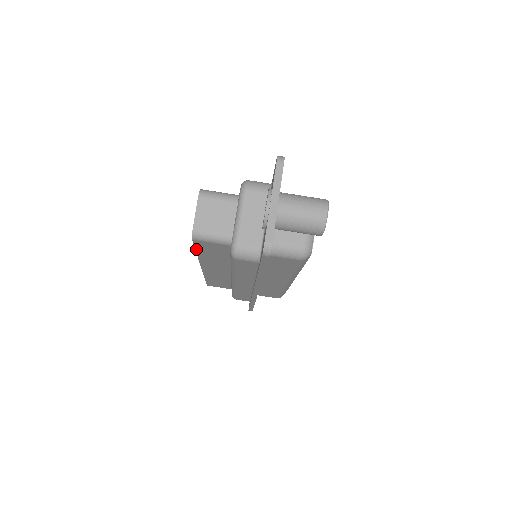
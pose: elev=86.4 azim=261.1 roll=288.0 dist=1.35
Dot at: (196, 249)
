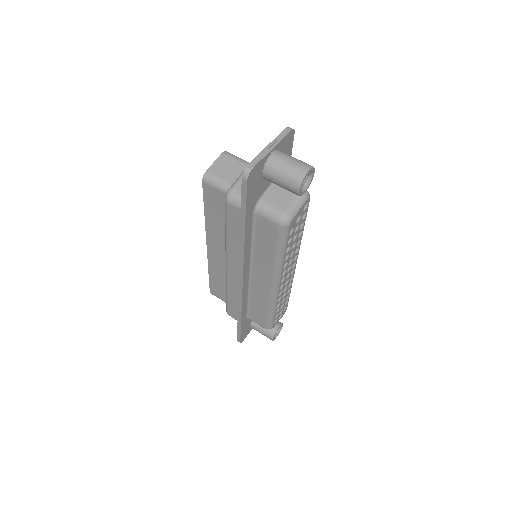
Dot at: (204, 202)
